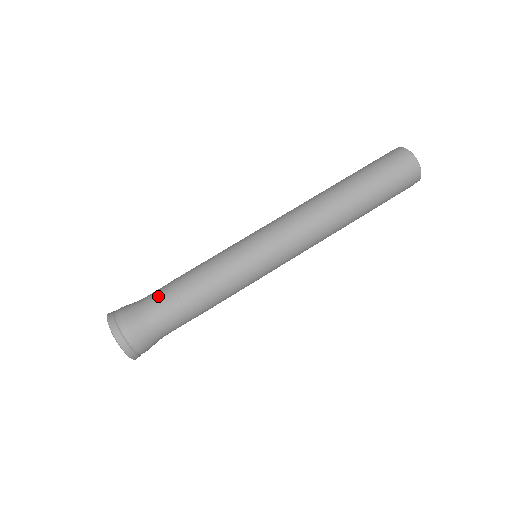
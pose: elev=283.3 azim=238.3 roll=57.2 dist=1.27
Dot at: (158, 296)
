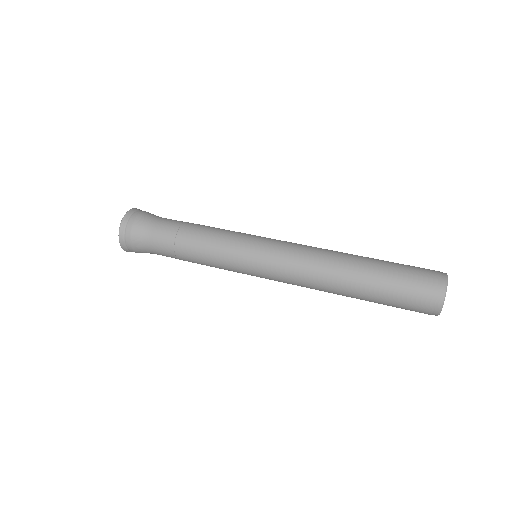
Dot at: occluded
